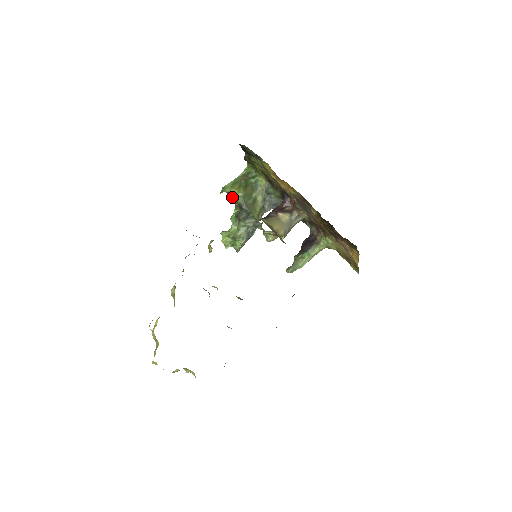
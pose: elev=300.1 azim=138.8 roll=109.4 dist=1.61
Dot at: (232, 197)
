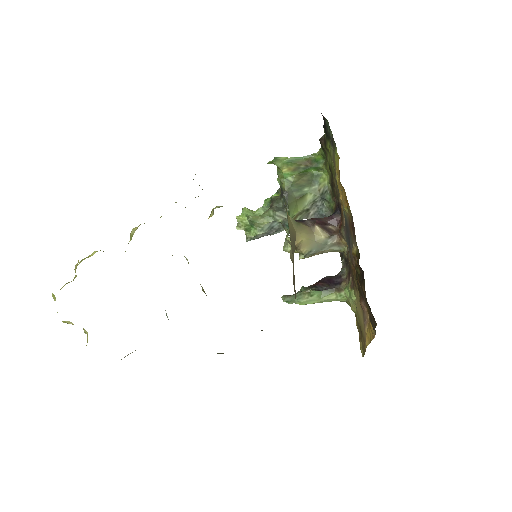
Dot at: (280, 176)
